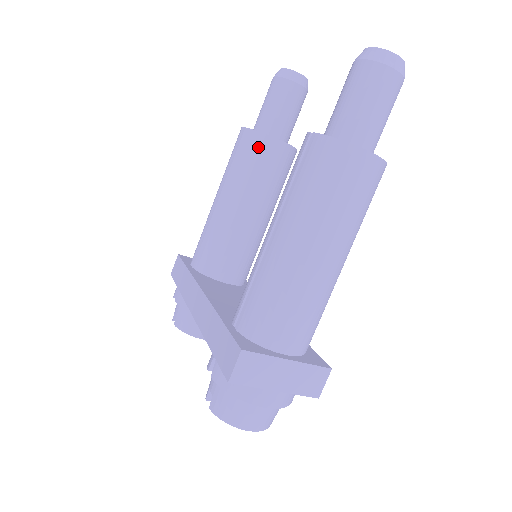
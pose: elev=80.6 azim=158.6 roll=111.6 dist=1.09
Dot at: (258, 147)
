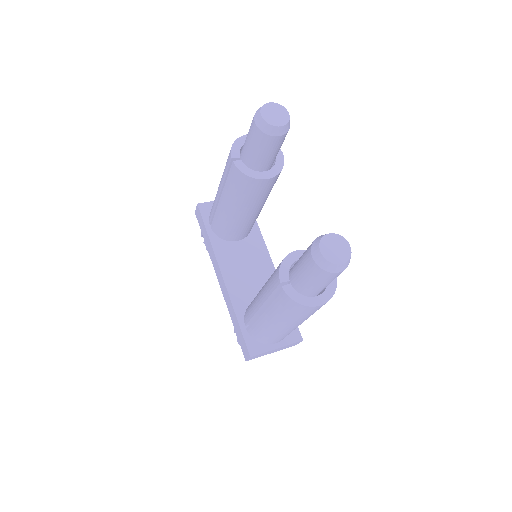
Dot at: (248, 184)
